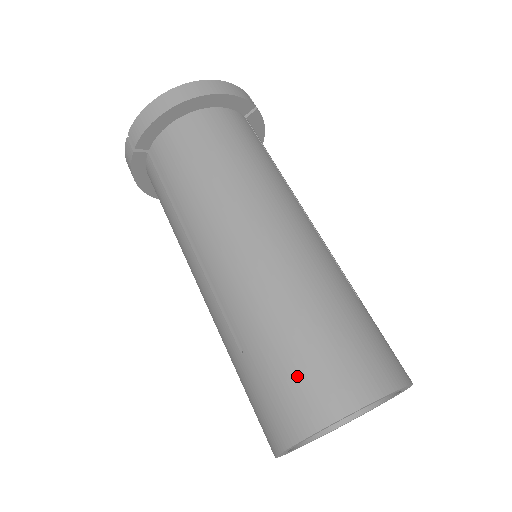
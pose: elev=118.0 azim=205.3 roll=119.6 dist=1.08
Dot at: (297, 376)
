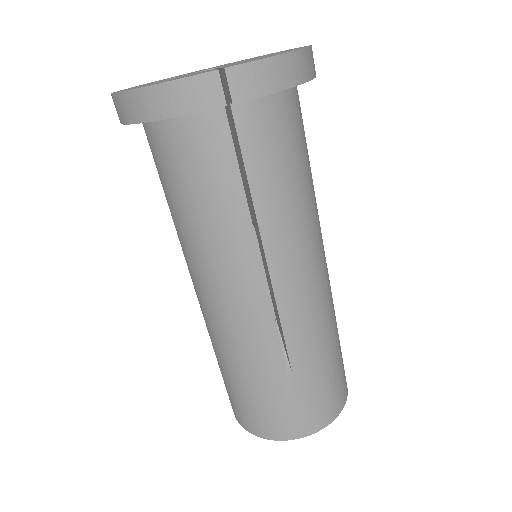
Dot at: occluded
